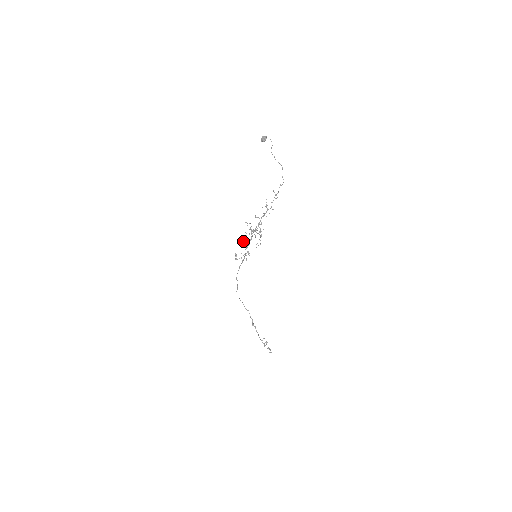
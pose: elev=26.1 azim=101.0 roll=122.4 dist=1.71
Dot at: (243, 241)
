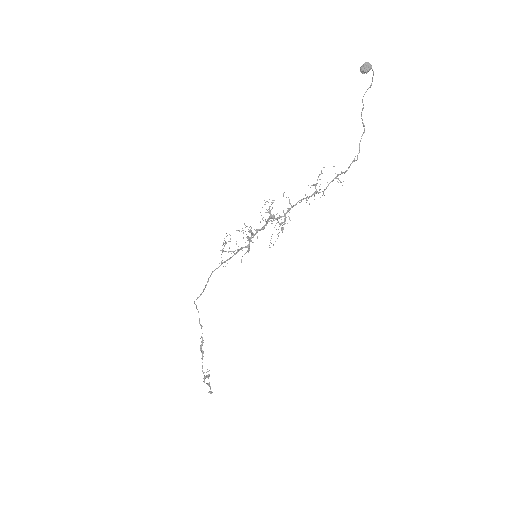
Dot at: (245, 225)
